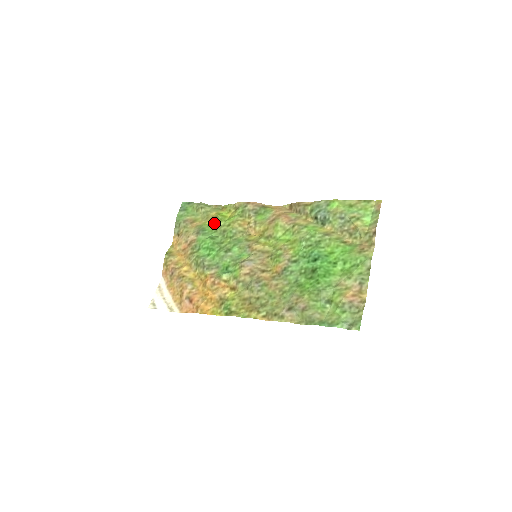
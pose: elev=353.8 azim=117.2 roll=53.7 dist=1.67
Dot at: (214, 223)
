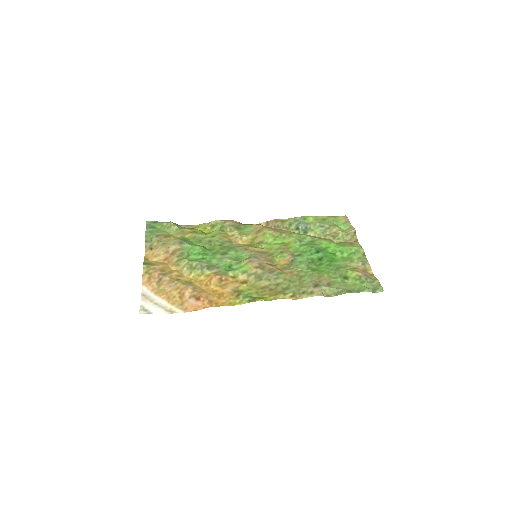
Dot at: (195, 236)
